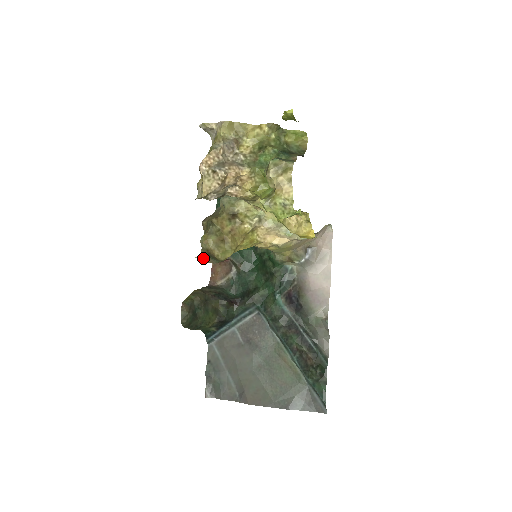
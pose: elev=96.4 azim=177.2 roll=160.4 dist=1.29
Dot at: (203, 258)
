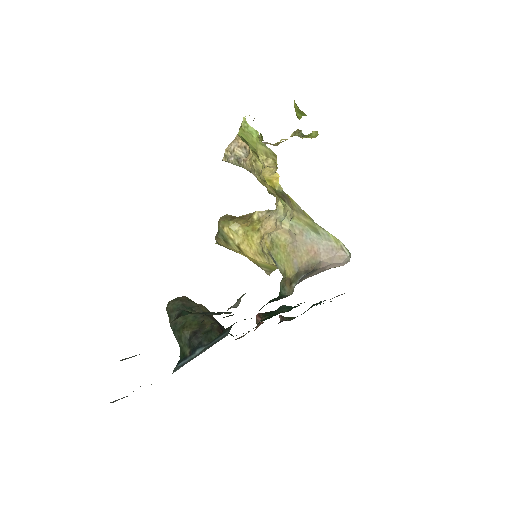
Dot at: occluded
